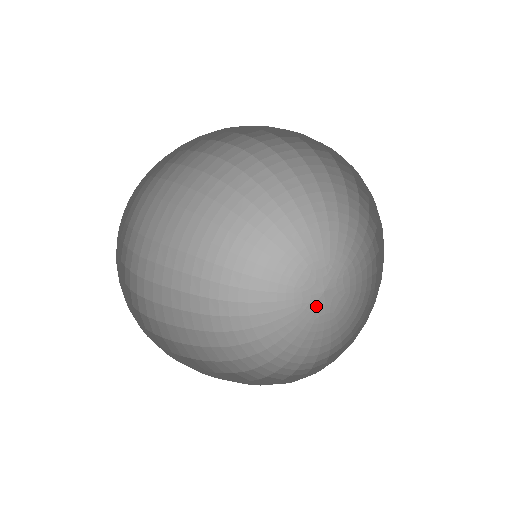
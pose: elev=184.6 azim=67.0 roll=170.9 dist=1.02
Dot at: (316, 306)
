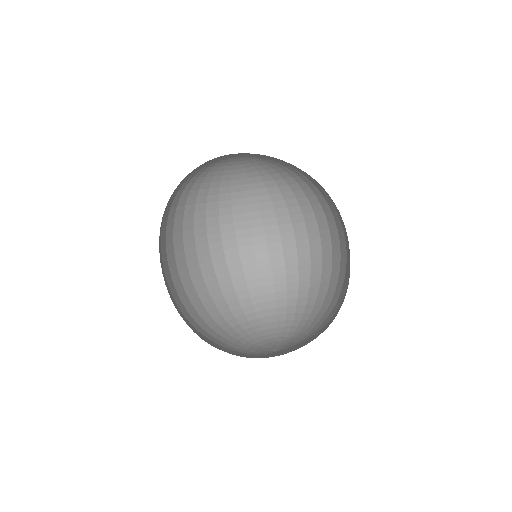
Dot at: (273, 355)
